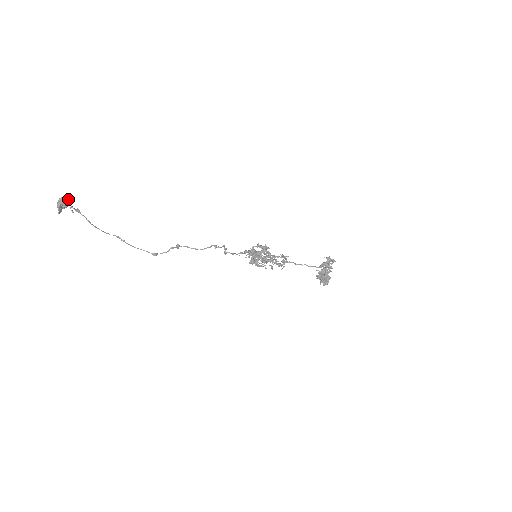
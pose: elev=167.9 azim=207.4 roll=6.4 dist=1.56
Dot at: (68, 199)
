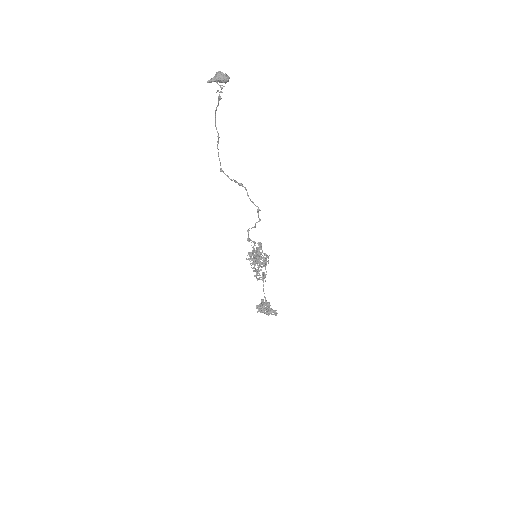
Dot at: occluded
